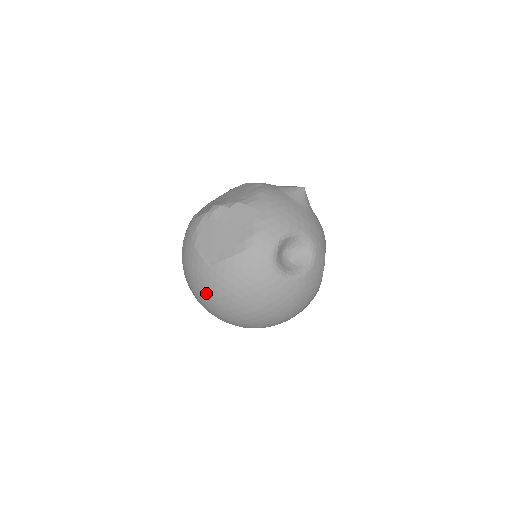
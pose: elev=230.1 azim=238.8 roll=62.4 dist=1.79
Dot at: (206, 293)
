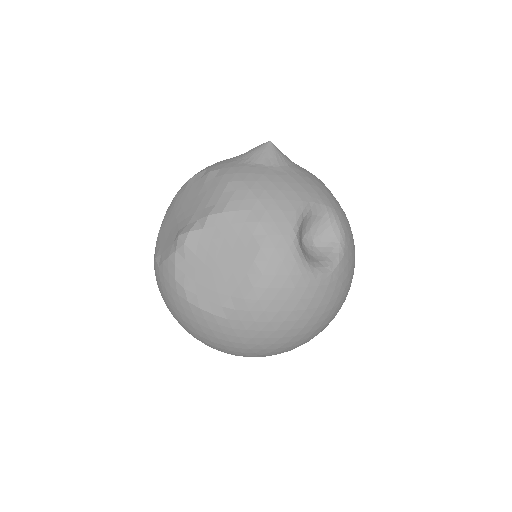
Dot at: (238, 347)
